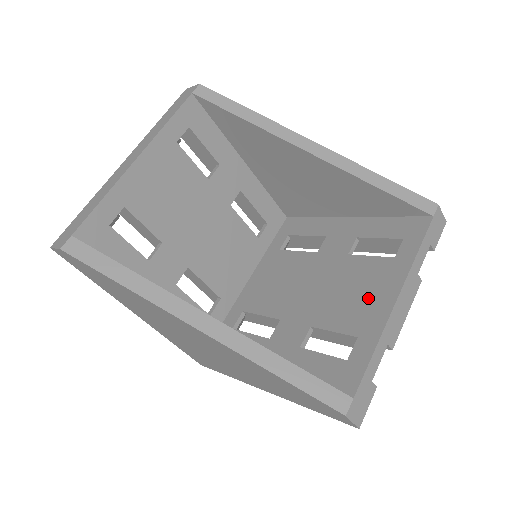
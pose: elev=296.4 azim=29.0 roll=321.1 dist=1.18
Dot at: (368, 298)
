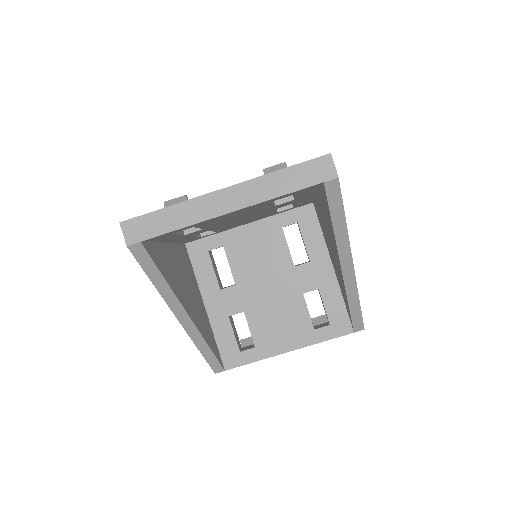
Dot at: (280, 334)
